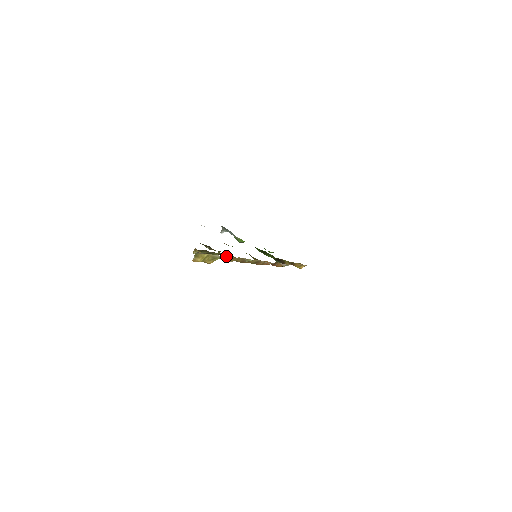
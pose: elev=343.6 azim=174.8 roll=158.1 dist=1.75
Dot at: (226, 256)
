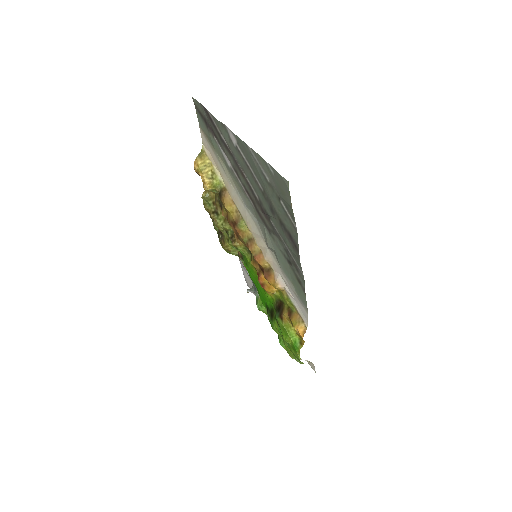
Dot at: (225, 186)
